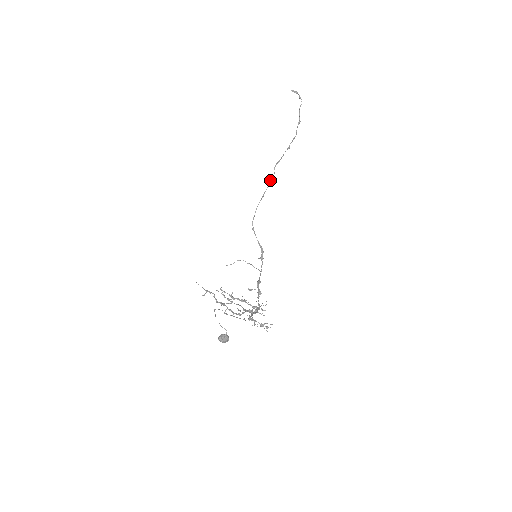
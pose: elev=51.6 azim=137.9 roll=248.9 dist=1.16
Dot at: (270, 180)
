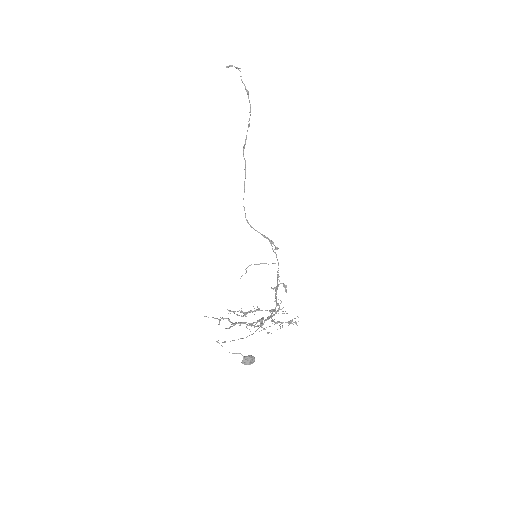
Dot at: (244, 169)
